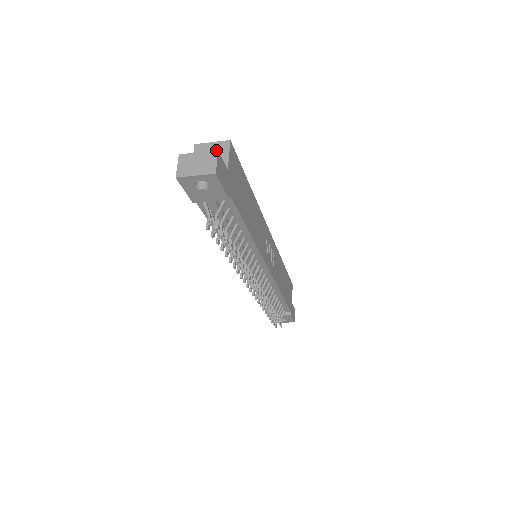
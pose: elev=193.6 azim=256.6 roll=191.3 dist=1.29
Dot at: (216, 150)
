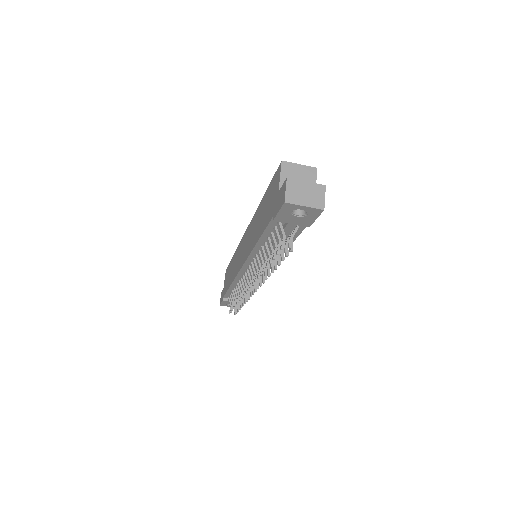
Dot at: (324, 185)
